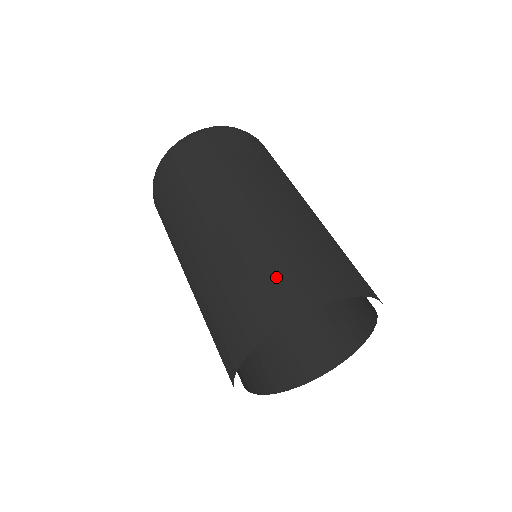
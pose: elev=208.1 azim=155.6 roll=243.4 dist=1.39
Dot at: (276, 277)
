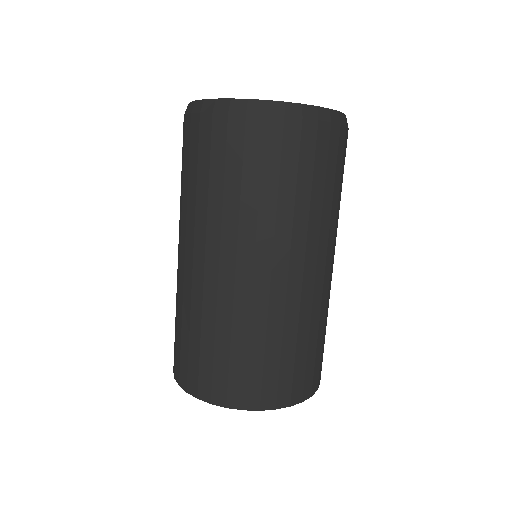
Dot at: (248, 368)
